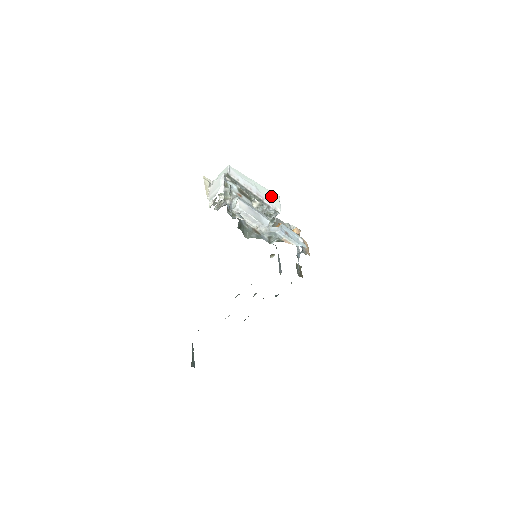
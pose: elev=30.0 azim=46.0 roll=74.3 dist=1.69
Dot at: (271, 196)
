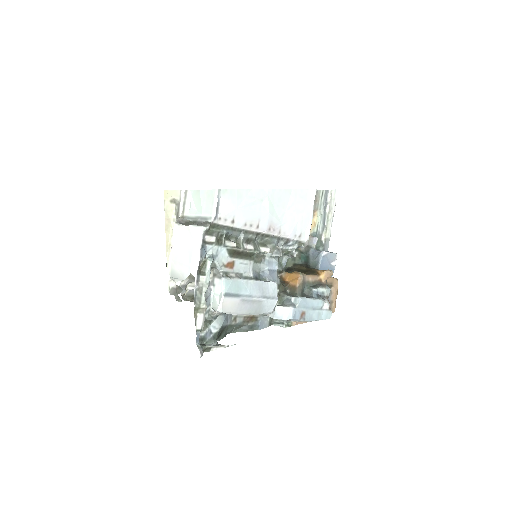
Dot at: (298, 207)
